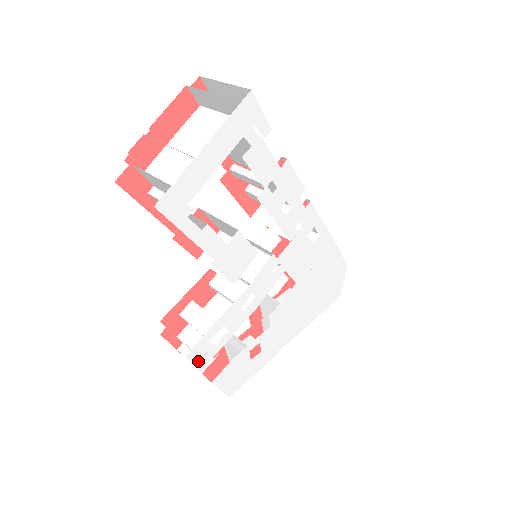
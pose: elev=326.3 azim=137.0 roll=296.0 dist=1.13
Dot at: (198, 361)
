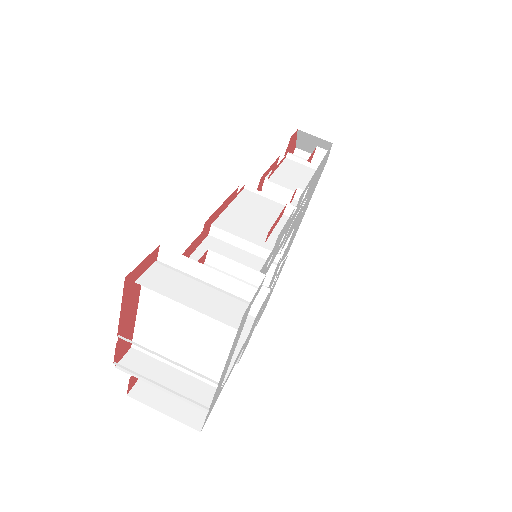
Dot at: (245, 348)
